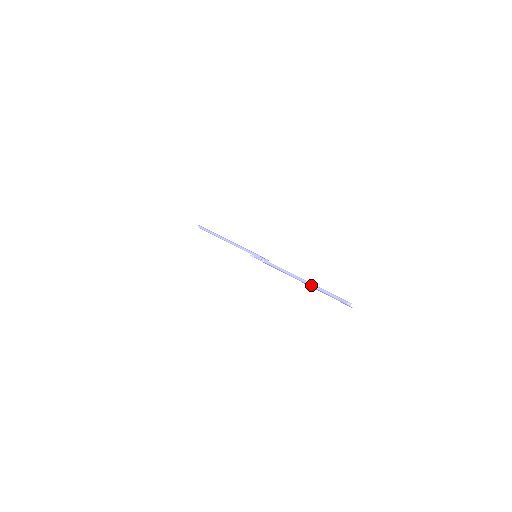
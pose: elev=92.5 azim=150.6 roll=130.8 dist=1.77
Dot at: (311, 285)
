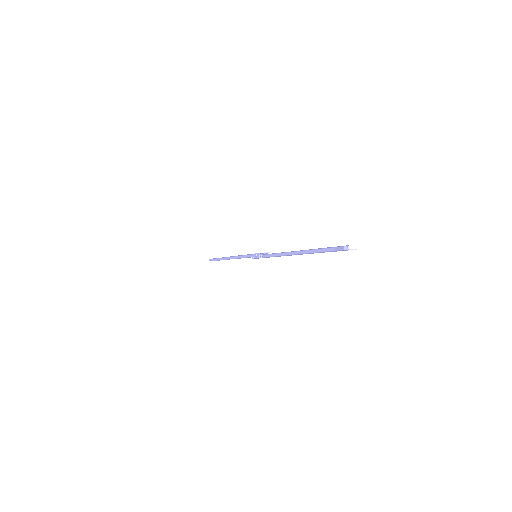
Dot at: (306, 253)
